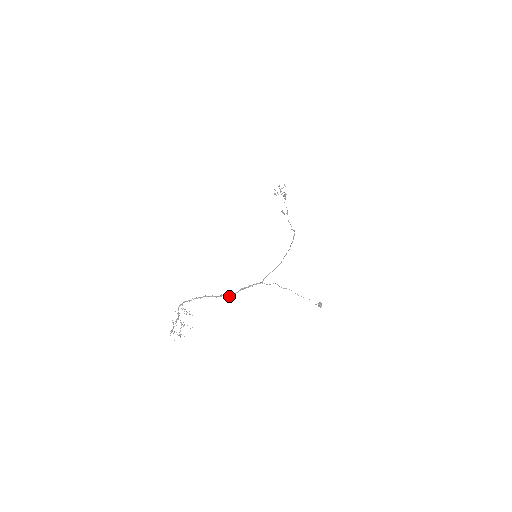
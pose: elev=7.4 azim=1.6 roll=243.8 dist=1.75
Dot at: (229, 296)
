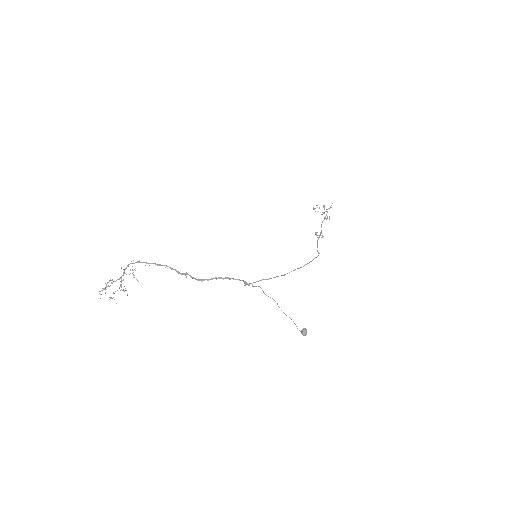
Dot at: (195, 279)
